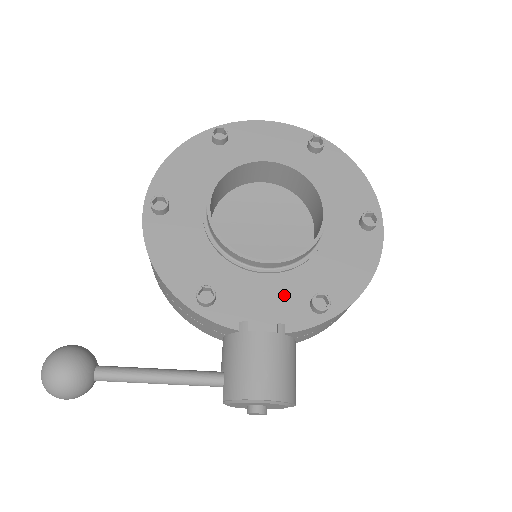
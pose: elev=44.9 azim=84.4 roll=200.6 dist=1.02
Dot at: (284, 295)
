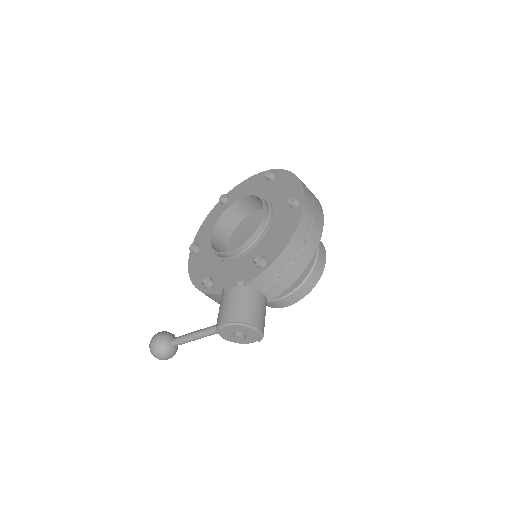
Dot at: (245, 266)
